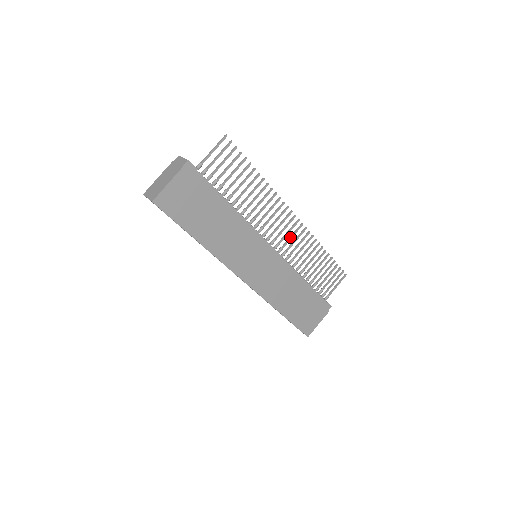
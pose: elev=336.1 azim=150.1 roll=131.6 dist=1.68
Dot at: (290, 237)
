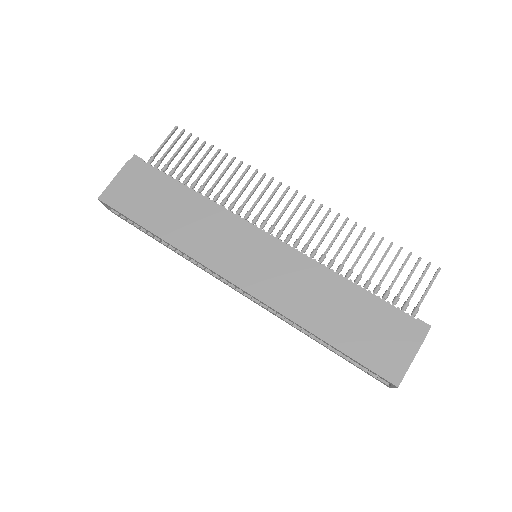
Dot at: (298, 220)
